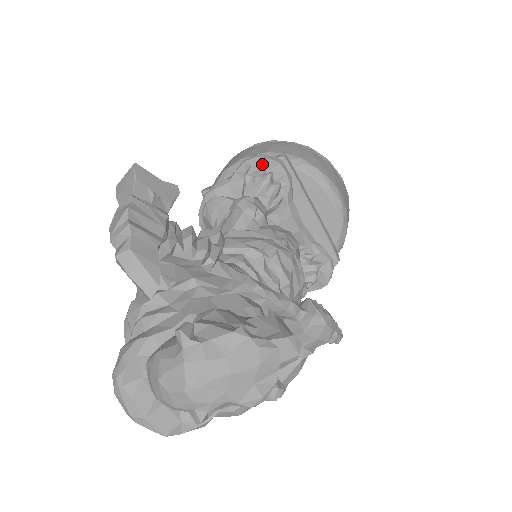
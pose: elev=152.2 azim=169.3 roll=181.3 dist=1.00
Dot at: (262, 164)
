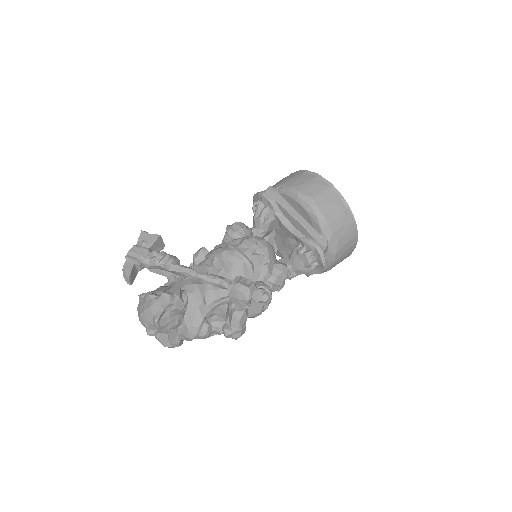
Dot at: (257, 198)
